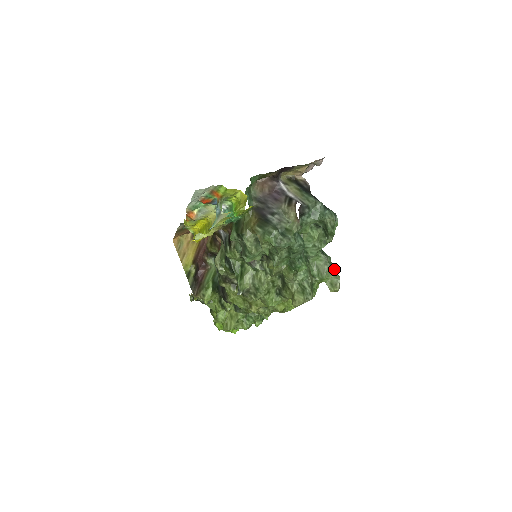
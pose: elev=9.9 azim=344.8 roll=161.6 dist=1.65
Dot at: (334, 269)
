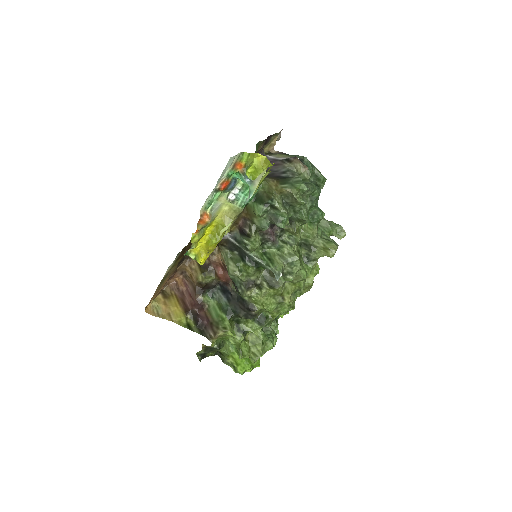
Dot at: (331, 221)
